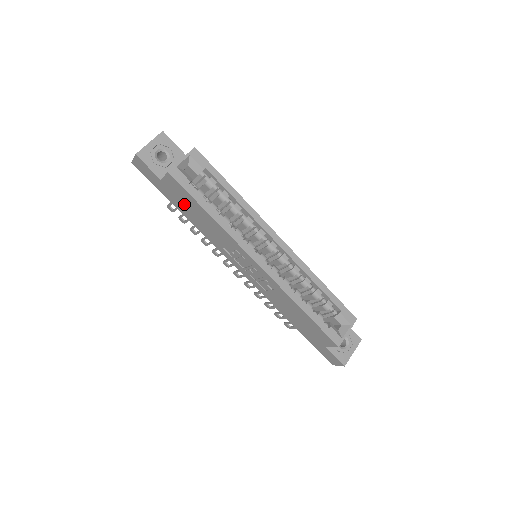
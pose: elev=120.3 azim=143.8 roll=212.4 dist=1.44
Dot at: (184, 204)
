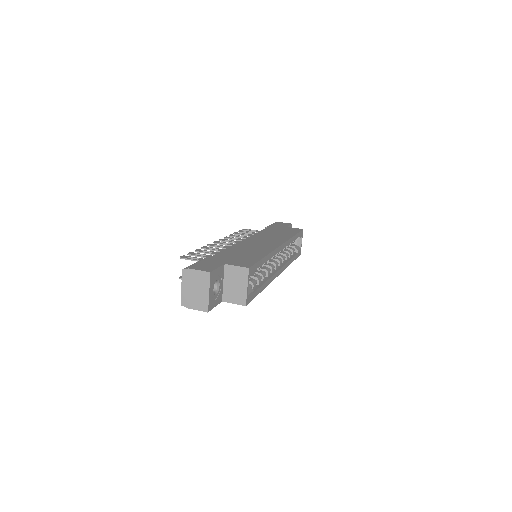
Dot at: occluded
